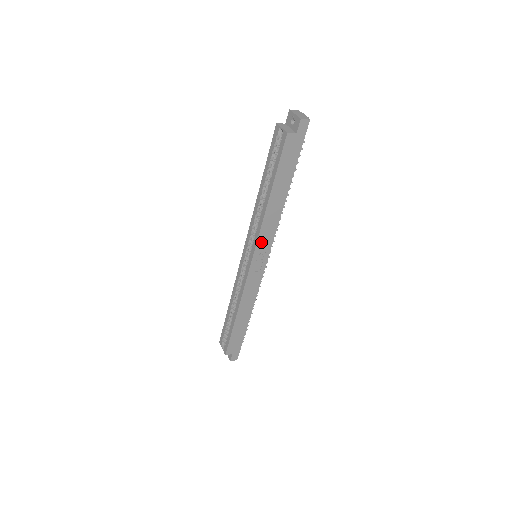
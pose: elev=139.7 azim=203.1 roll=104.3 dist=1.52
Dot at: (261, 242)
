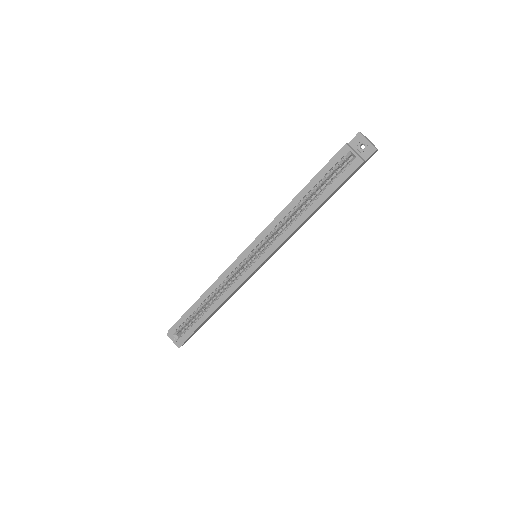
Dot at: (278, 248)
